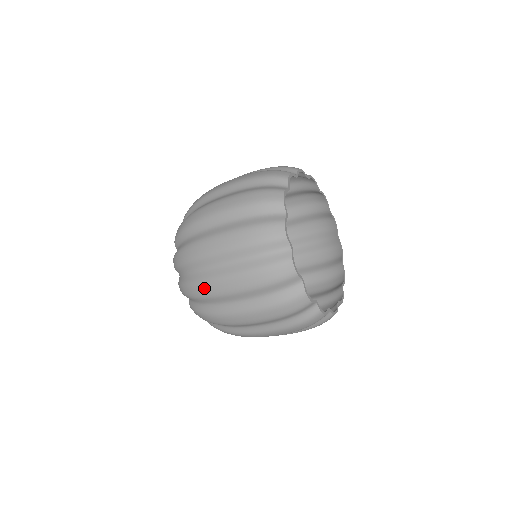
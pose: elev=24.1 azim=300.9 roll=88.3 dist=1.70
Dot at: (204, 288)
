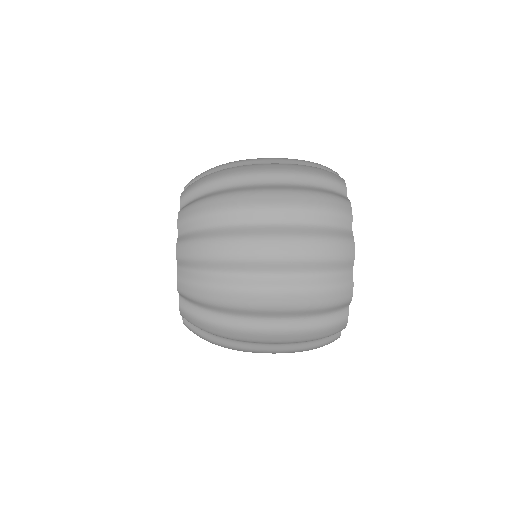
Dot at: (236, 334)
